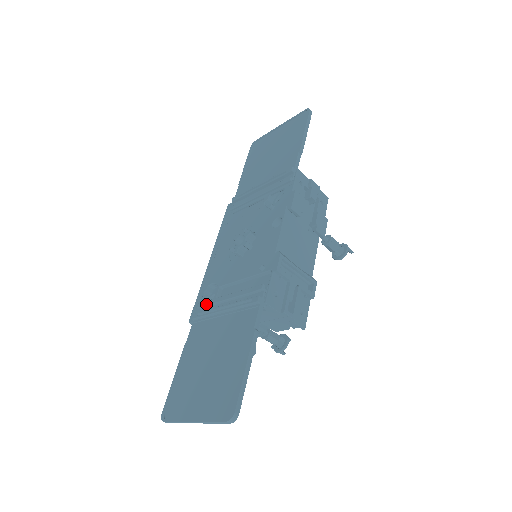
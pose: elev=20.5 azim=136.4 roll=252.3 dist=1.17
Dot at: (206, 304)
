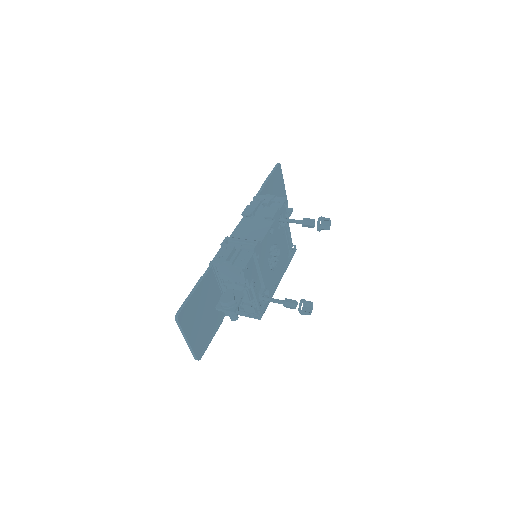
Dot at: occluded
